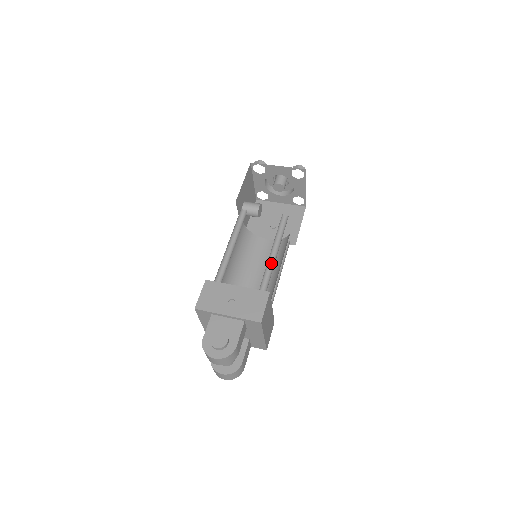
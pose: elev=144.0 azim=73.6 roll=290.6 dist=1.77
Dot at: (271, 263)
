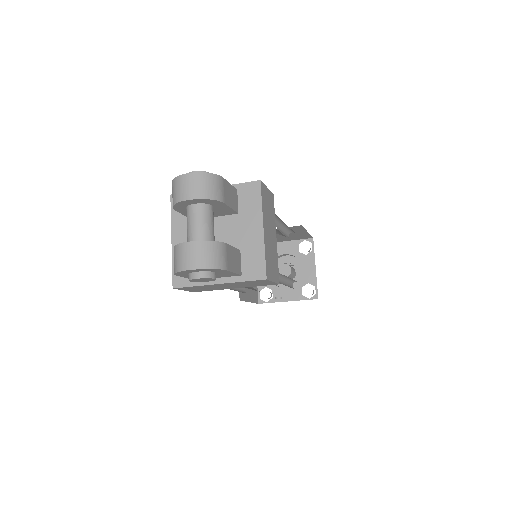
Dot at: occluded
